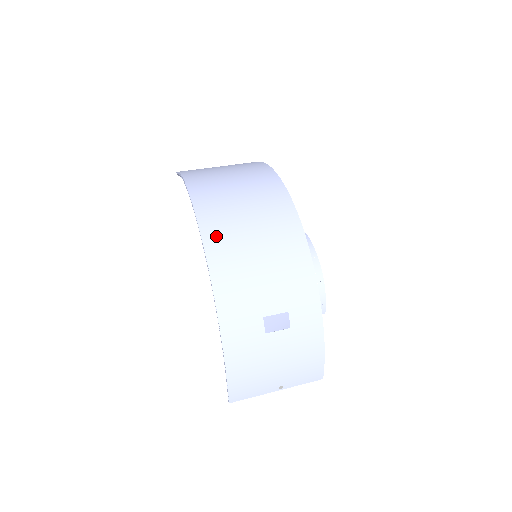
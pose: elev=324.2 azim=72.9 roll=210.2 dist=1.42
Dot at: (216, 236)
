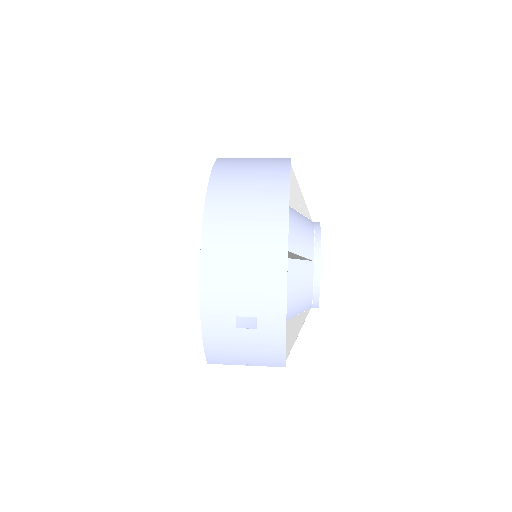
Dot at: (213, 244)
